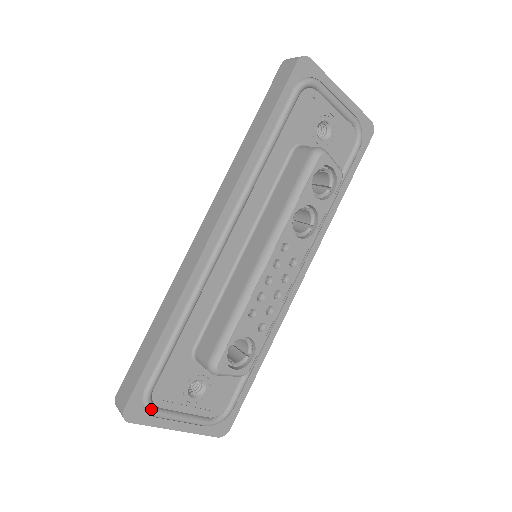
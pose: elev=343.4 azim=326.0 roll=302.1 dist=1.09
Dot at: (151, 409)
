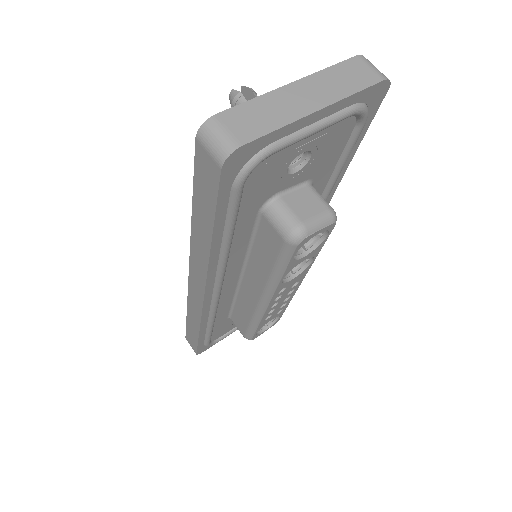
Dot at: occluded
